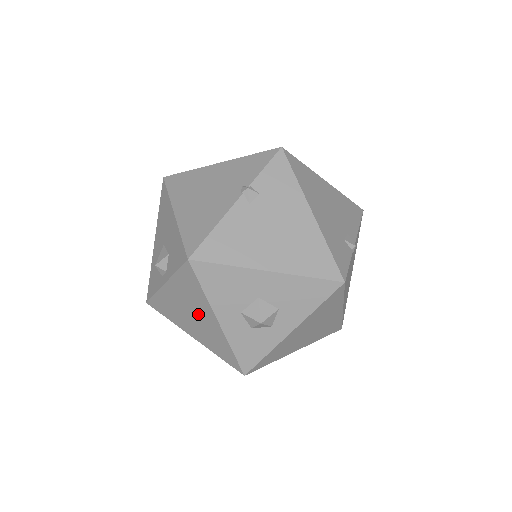
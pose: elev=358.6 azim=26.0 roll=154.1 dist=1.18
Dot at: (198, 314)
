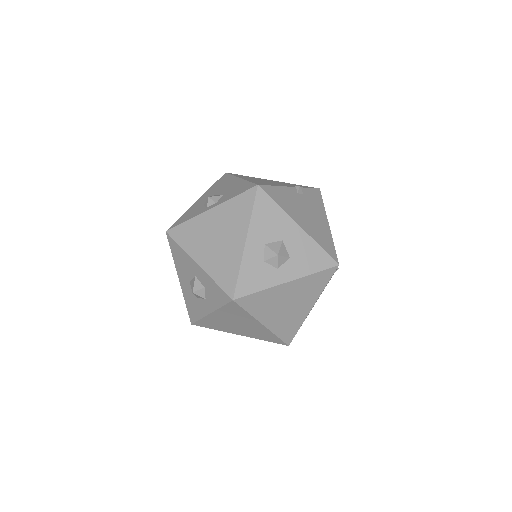
Dot at: (227, 236)
